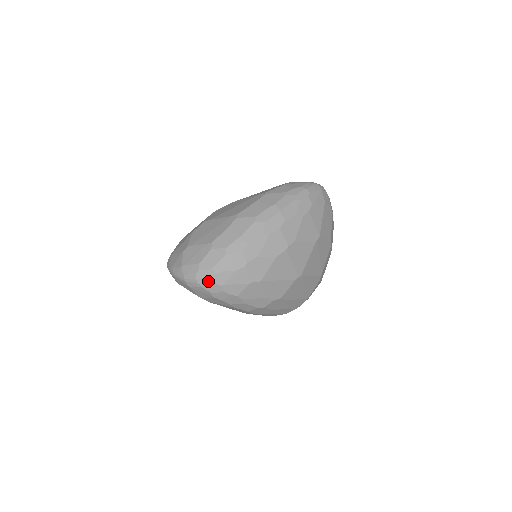
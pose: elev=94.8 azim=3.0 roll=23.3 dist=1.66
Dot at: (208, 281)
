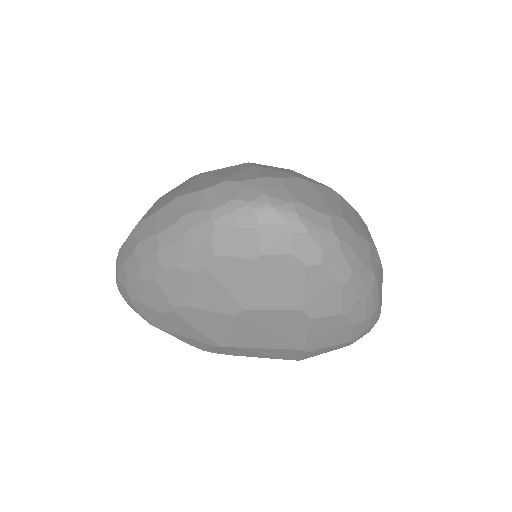
Dot at: occluded
